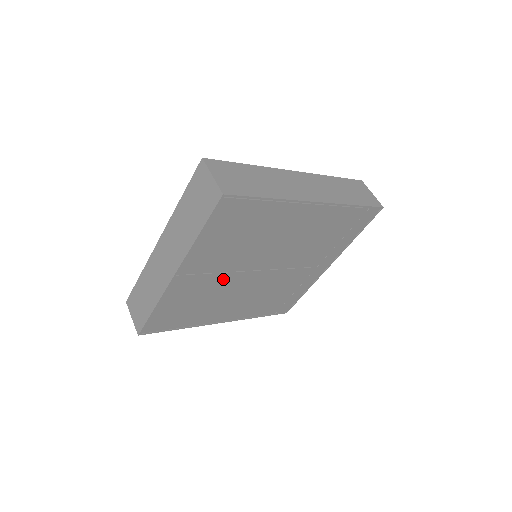
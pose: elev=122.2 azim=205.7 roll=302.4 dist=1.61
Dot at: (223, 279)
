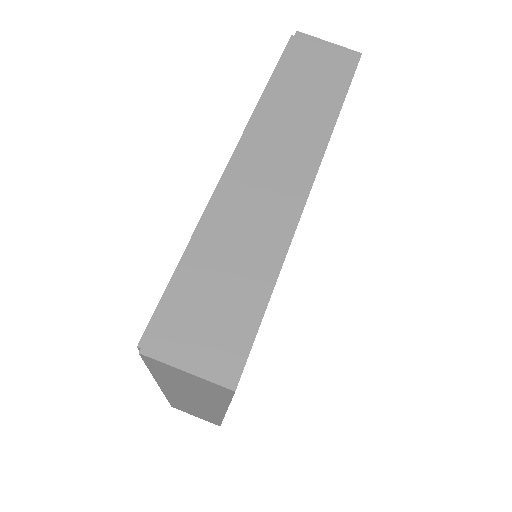
Dot at: occluded
